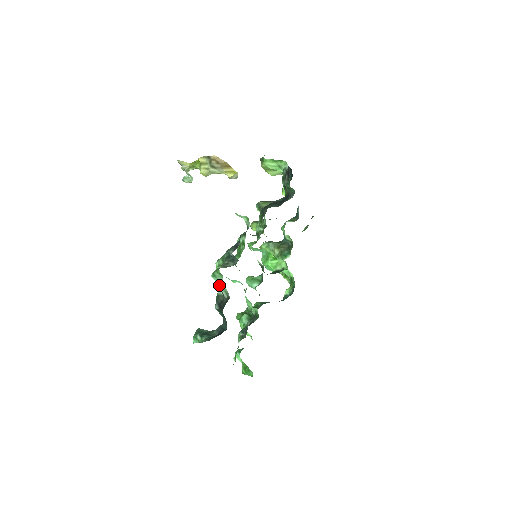
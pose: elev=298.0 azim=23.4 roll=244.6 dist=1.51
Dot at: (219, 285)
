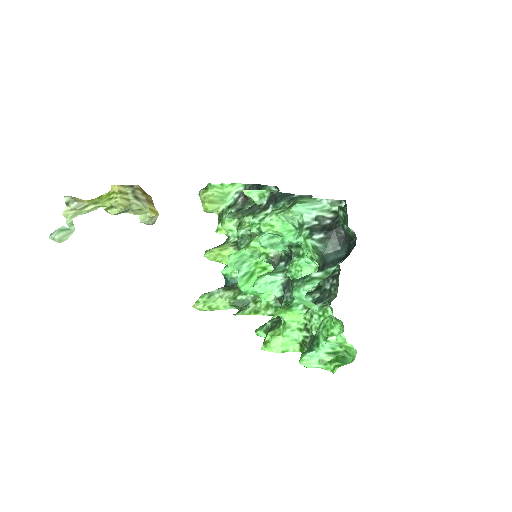
Dot at: (313, 210)
